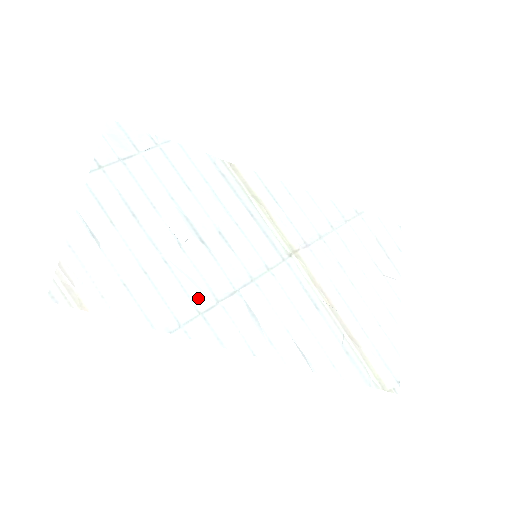
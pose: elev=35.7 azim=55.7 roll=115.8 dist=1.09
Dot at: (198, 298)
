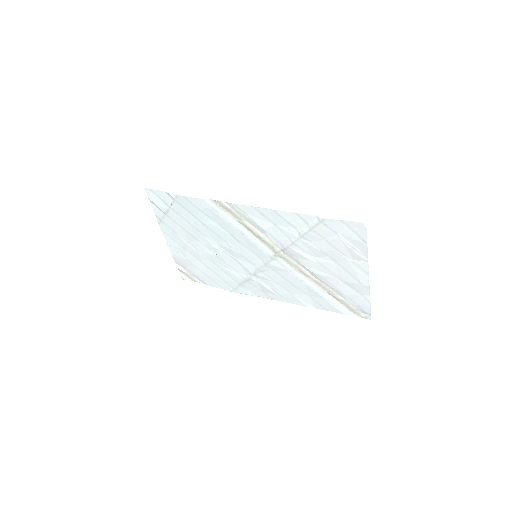
Dot at: (236, 278)
